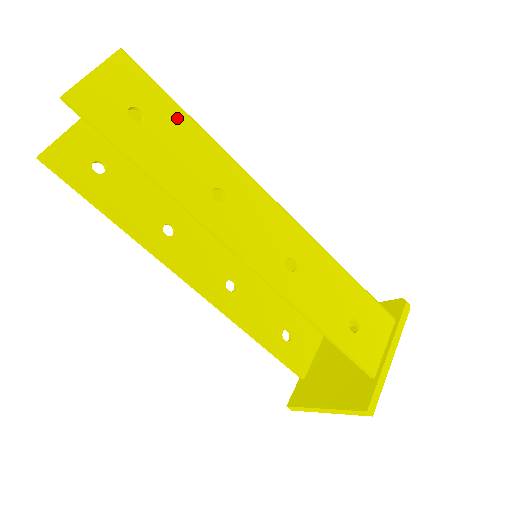
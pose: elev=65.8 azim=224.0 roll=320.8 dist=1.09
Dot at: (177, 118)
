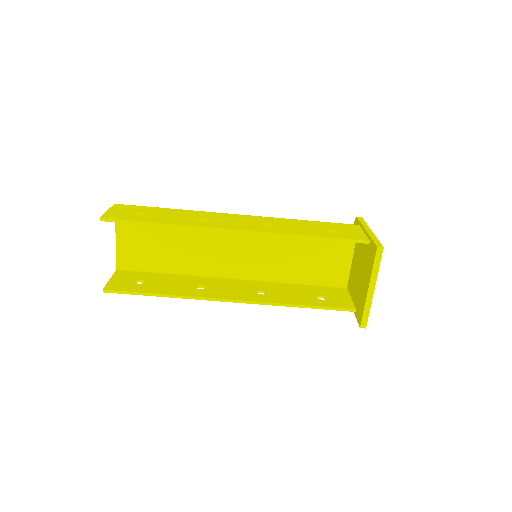
Dot at: (160, 210)
